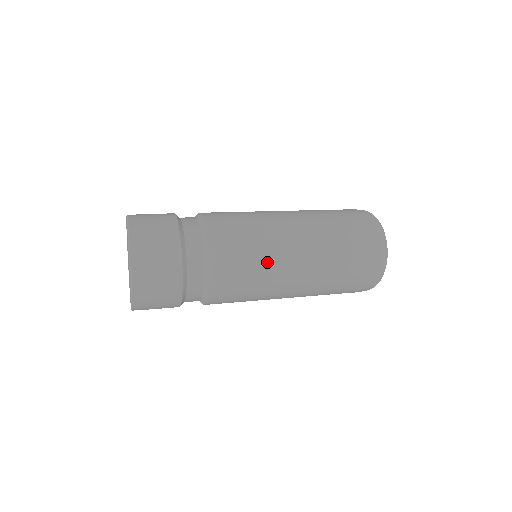
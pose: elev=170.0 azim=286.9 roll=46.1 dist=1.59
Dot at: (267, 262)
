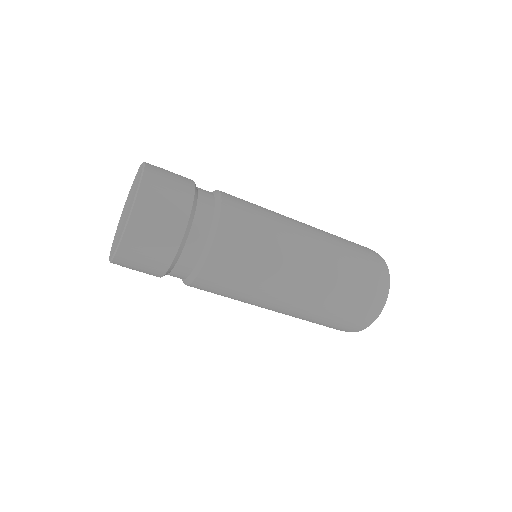
Dot at: (277, 222)
